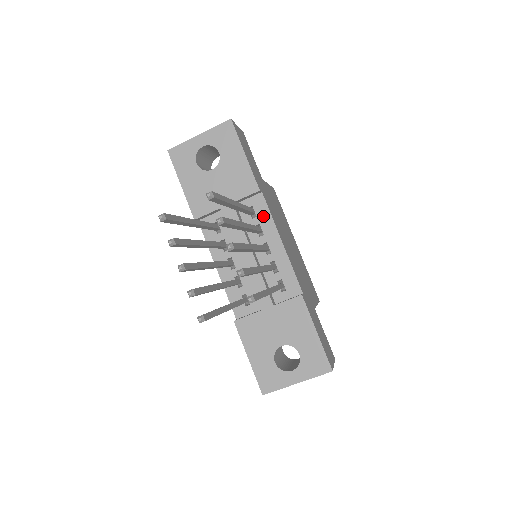
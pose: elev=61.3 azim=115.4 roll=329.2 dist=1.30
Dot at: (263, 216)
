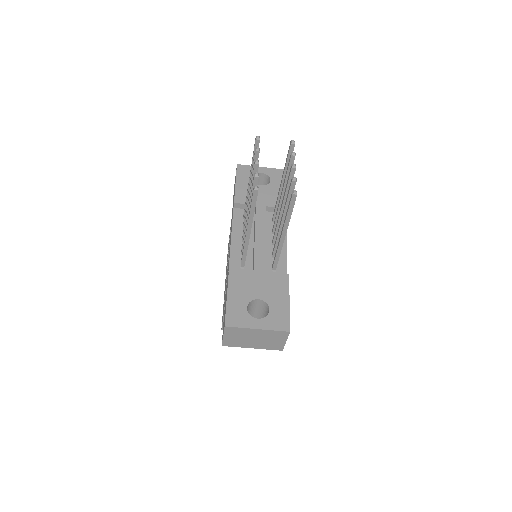
Dot at: occluded
